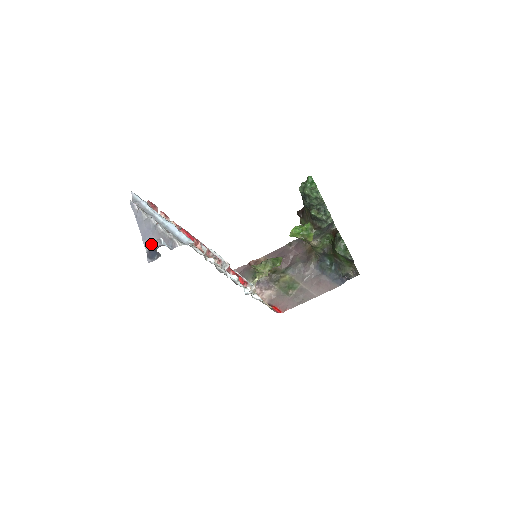
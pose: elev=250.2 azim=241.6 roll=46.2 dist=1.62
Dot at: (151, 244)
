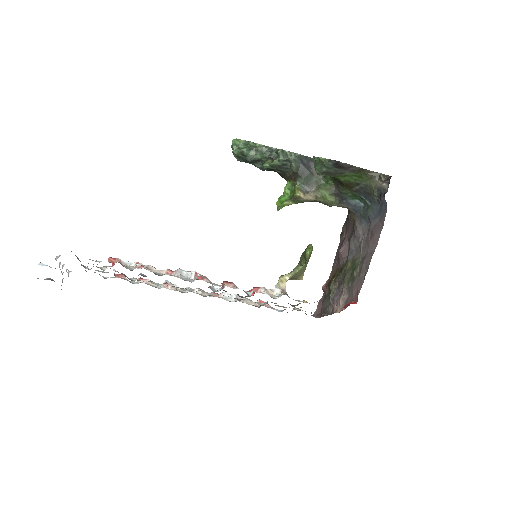
Dot at: occluded
